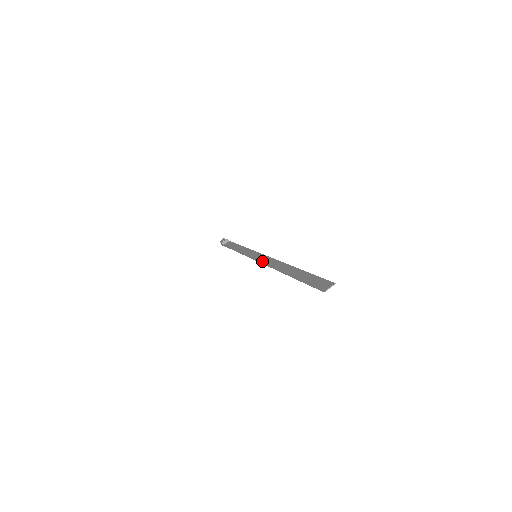
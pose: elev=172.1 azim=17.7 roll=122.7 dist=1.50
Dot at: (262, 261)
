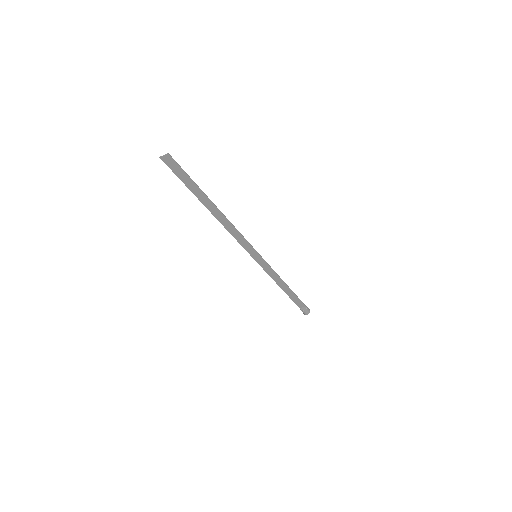
Dot at: (241, 242)
